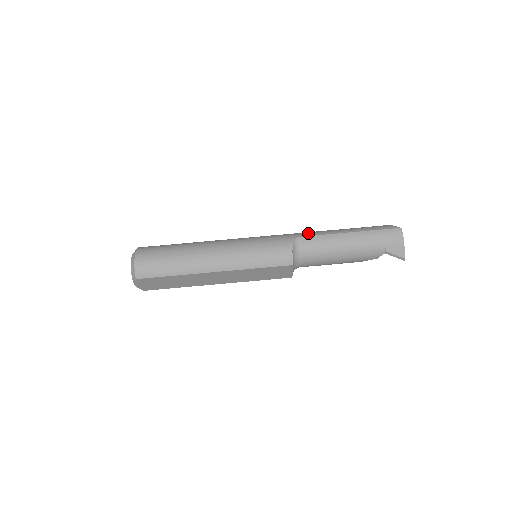
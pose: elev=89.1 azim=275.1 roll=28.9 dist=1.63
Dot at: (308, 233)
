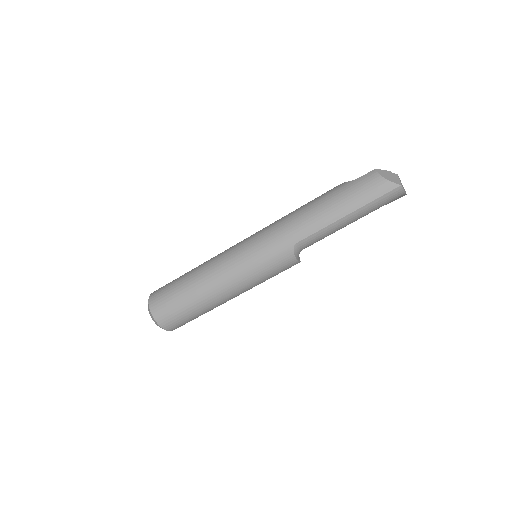
Dot at: (302, 233)
